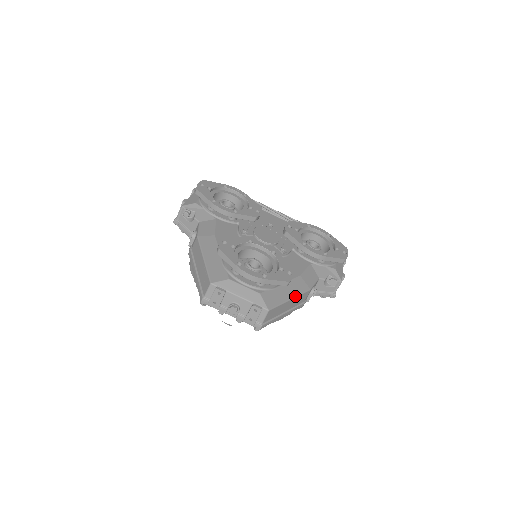
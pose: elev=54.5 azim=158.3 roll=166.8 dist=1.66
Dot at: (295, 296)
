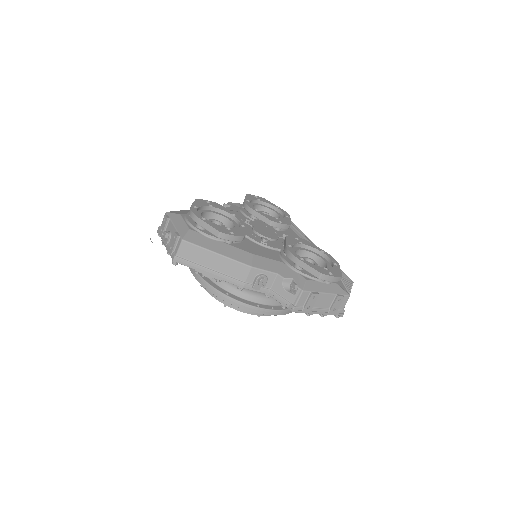
Dot at: (225, 256)
